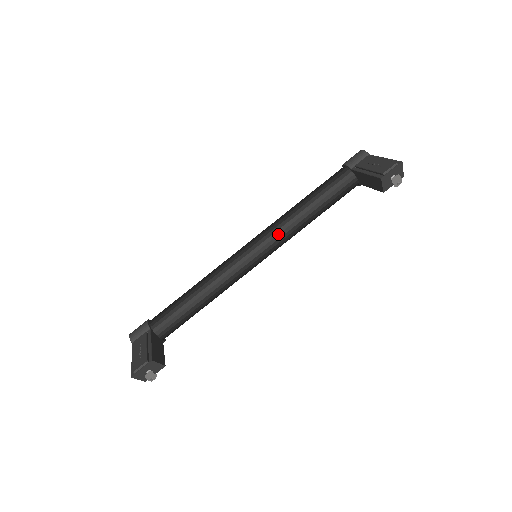
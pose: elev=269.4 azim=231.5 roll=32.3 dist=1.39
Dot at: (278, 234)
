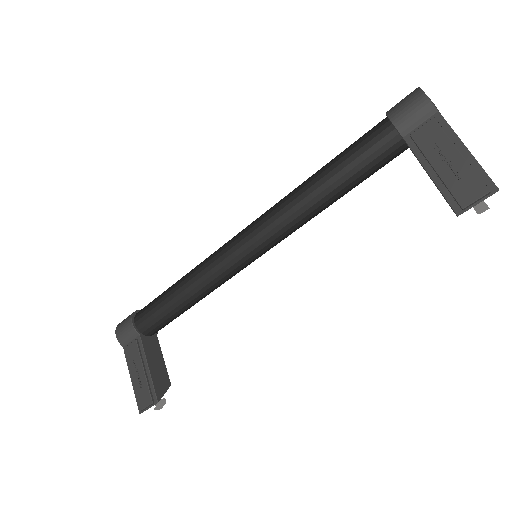
Dot at: (285, 231)
